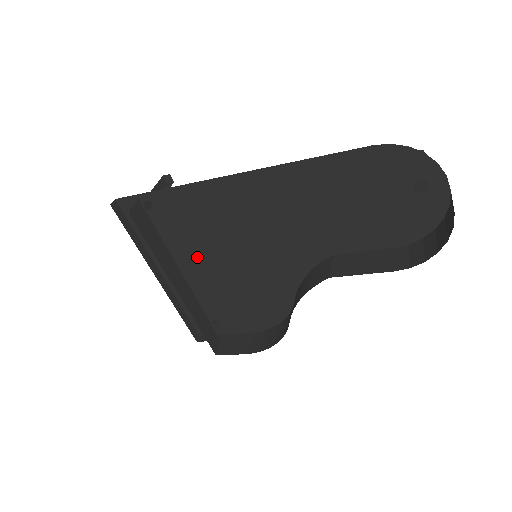
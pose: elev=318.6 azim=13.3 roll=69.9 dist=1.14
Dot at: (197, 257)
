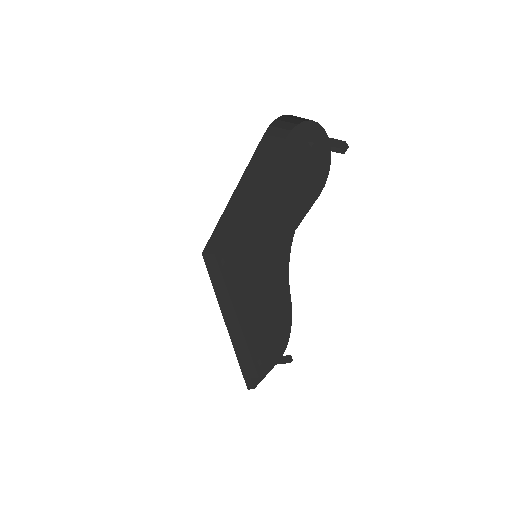
Dot at: (243, 290)
